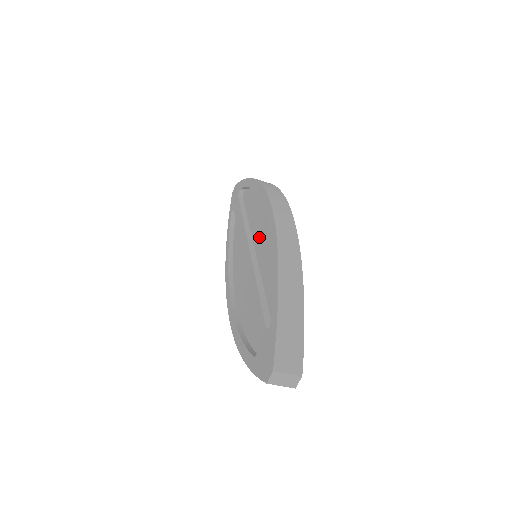
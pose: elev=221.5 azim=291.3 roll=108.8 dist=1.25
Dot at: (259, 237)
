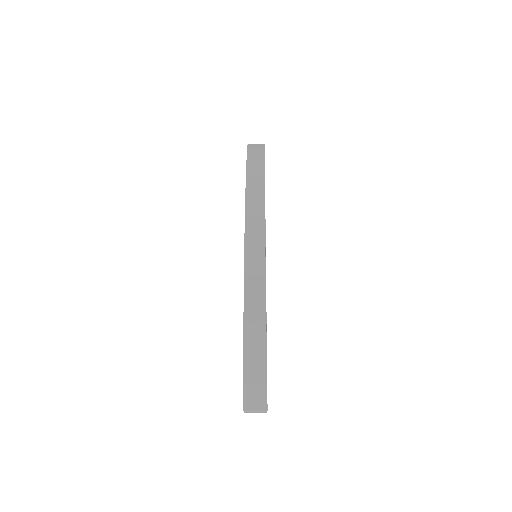
Dot at: occluded
